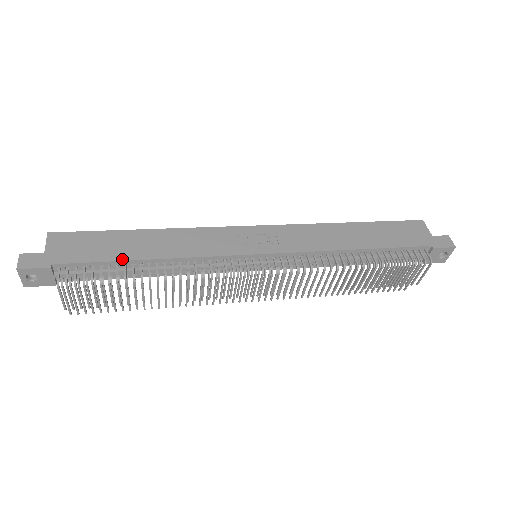
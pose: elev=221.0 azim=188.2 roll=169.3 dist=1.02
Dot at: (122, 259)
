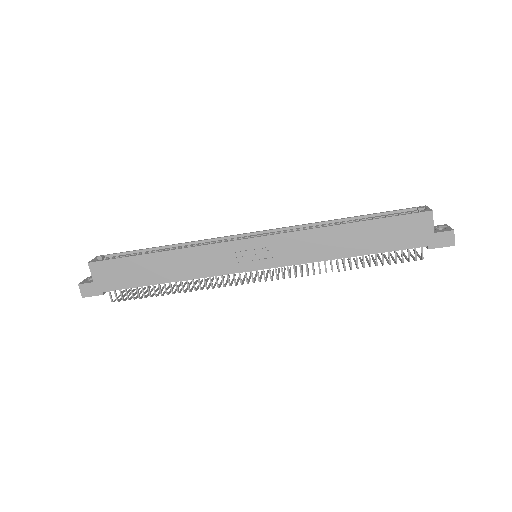
Dot at: (149, 284)
